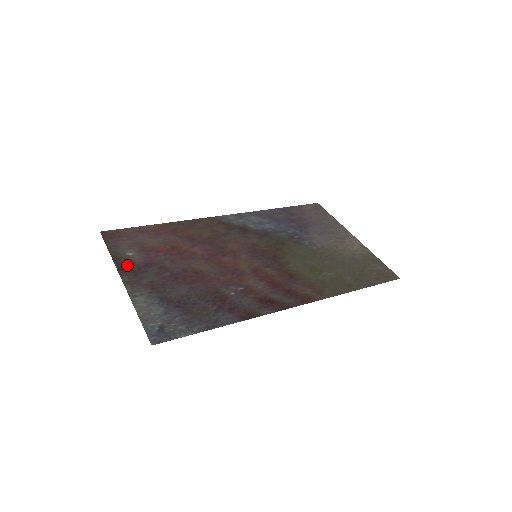
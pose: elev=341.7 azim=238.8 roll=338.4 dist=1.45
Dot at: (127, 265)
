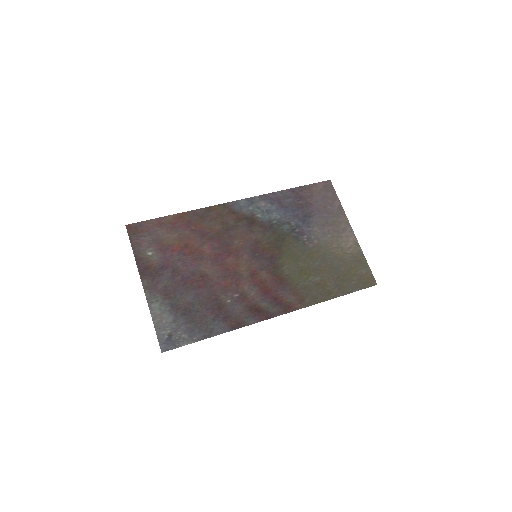
Dot at: (147, 267)
